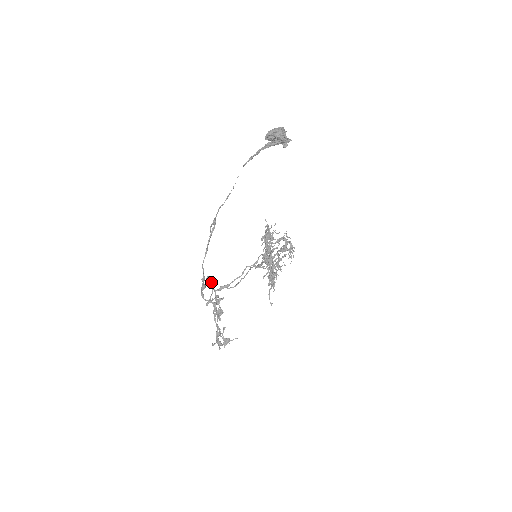
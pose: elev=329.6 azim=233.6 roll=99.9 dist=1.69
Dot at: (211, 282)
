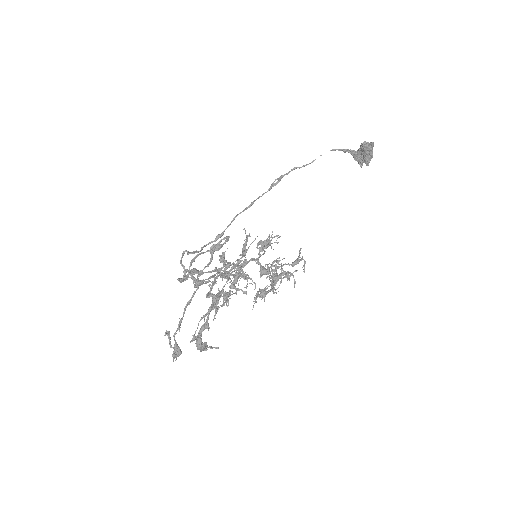
Dot at: occluded
